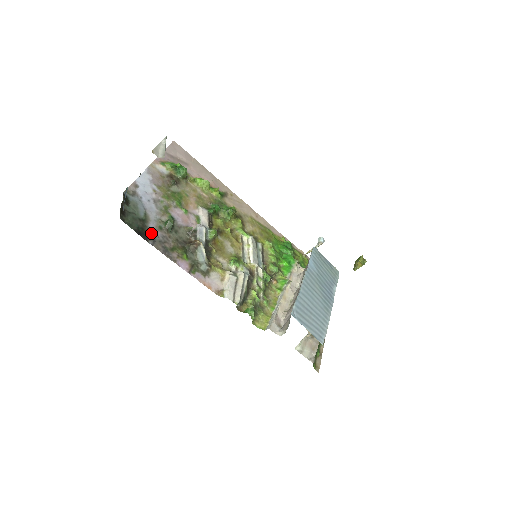
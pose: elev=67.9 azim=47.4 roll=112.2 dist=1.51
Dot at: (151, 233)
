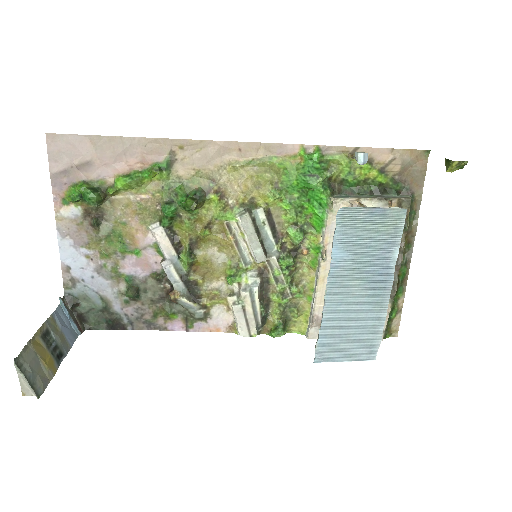
Dot at: (122, 317)
